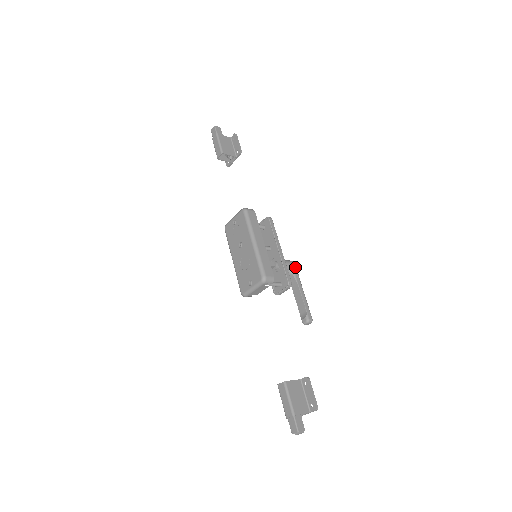
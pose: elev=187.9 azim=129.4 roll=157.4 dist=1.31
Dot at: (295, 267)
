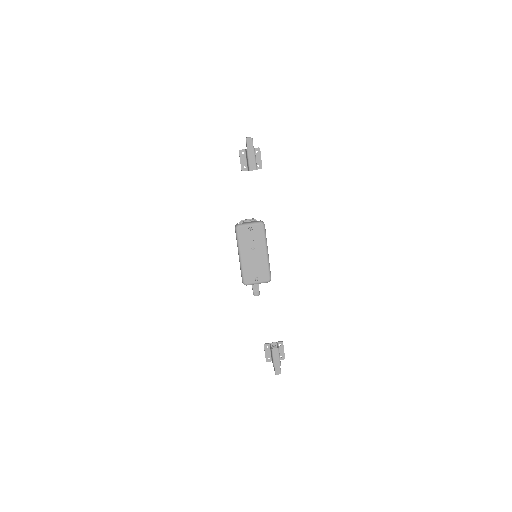
Dot at: occluded
